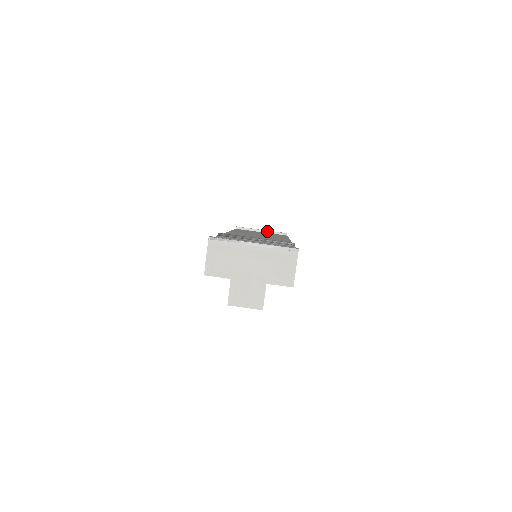
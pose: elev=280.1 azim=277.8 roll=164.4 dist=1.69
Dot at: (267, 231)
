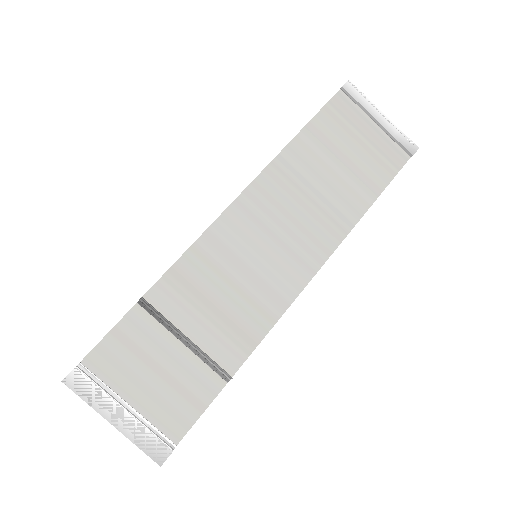
Dot at: (385, 129)
